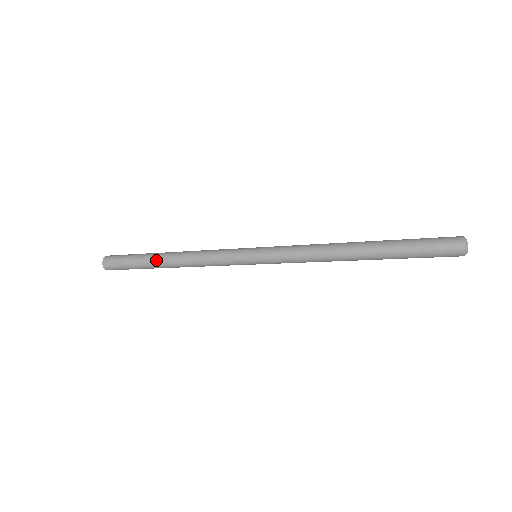
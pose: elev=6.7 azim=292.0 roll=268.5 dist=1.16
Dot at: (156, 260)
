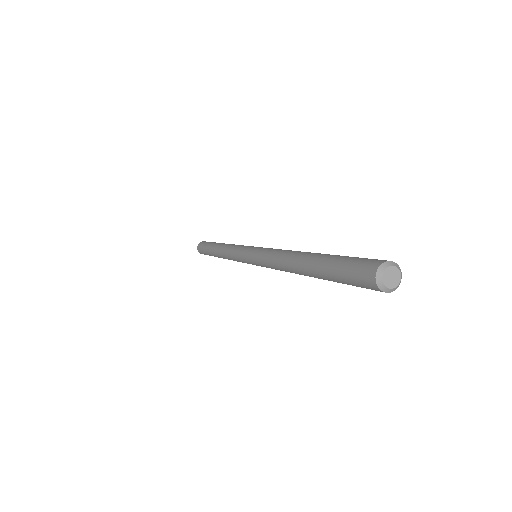
Dot at: (213, 252)
